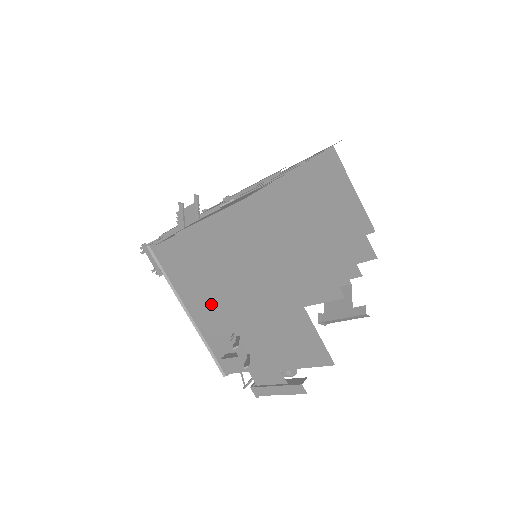
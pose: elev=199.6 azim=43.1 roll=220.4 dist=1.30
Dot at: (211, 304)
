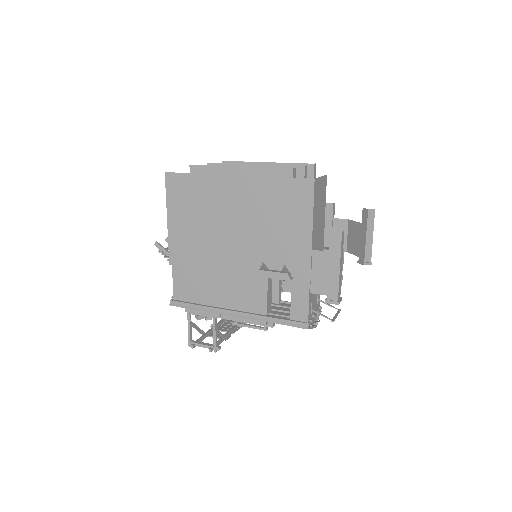
Dot at: (234, 280)
